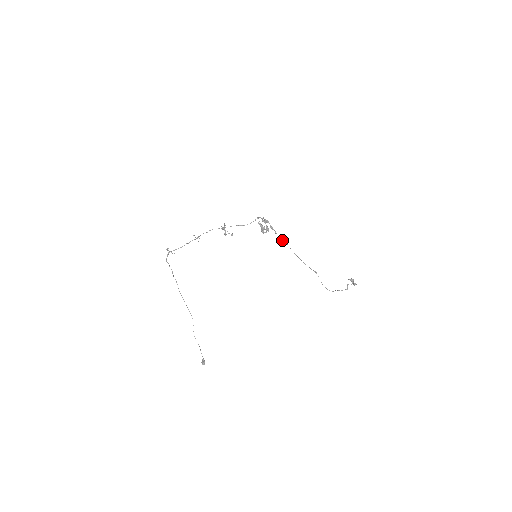
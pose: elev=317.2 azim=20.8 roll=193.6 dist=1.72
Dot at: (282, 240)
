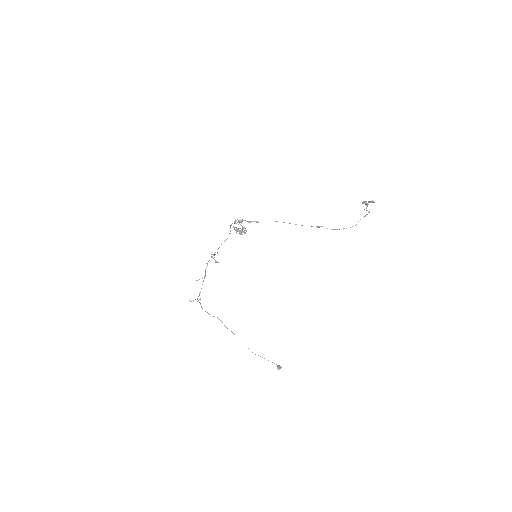
Dot at: occluded
